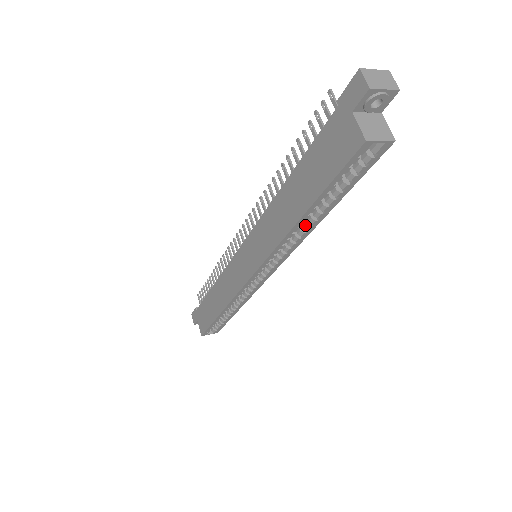
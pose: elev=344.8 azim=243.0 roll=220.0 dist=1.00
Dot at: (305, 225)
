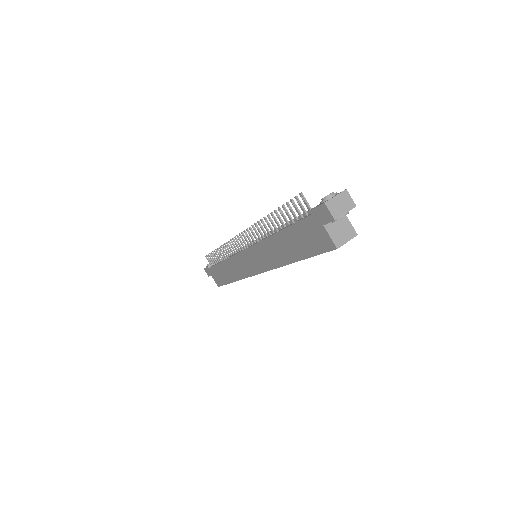
Dot at: occluded
